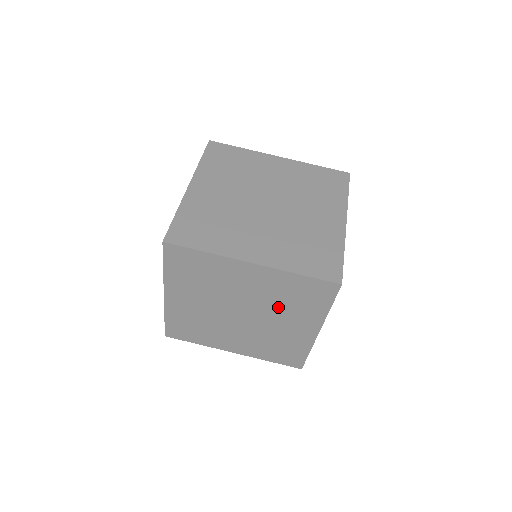
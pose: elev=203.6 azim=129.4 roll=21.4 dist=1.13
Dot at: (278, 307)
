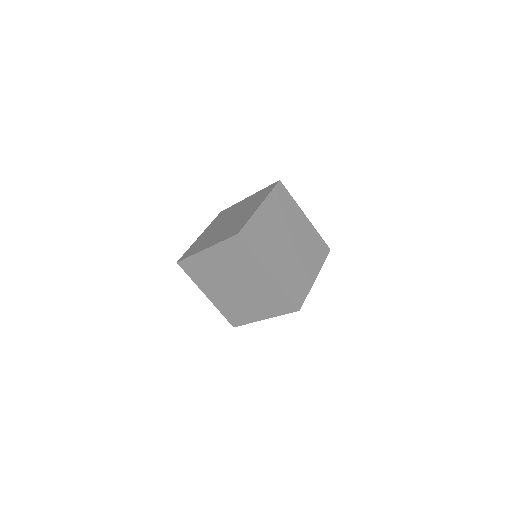
Dot at: (239, 269)
